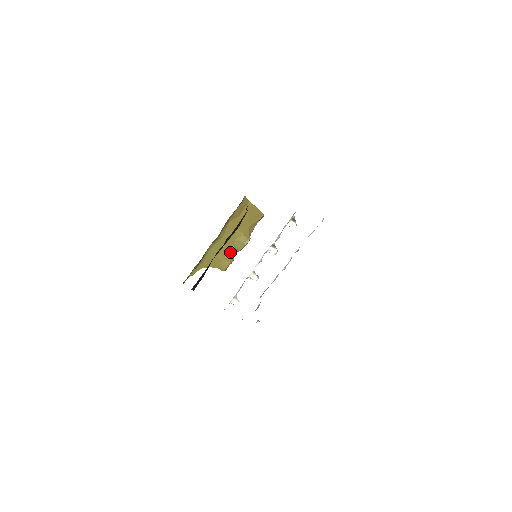
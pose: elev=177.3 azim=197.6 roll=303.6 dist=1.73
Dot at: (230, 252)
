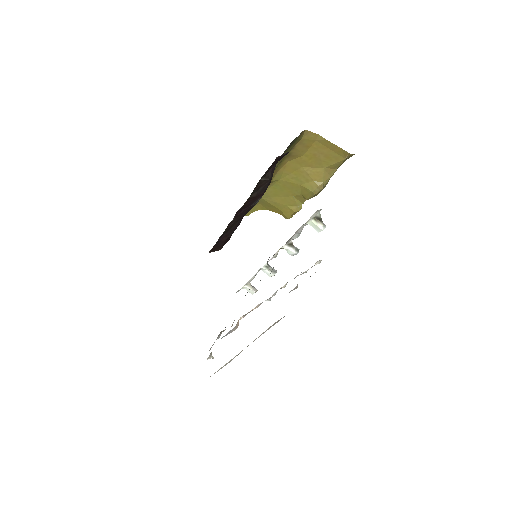
Dot at: (295, 198)
